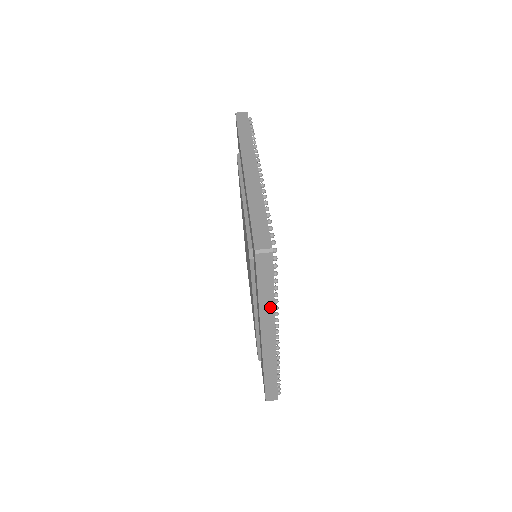
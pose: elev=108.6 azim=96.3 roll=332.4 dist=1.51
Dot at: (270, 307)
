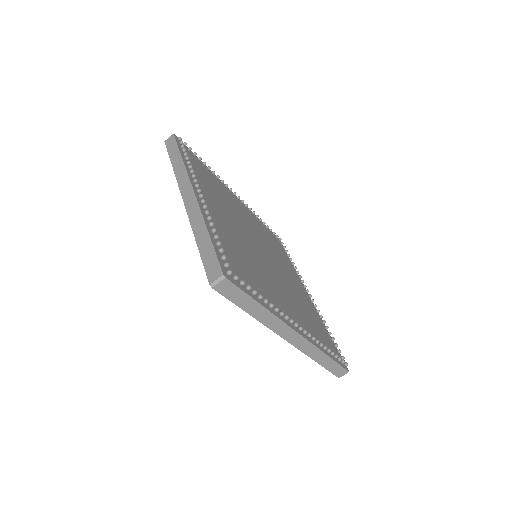
Dot at: occluded
